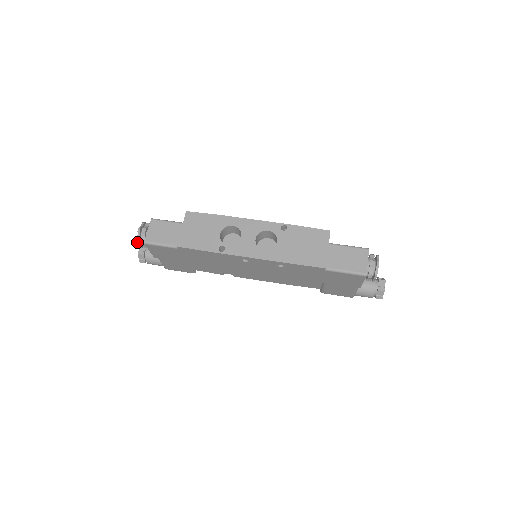
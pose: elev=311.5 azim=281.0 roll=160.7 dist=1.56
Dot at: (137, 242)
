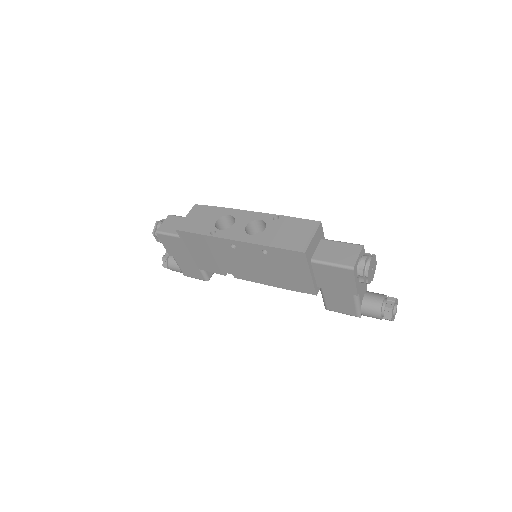
Dot at: (153, 234)
